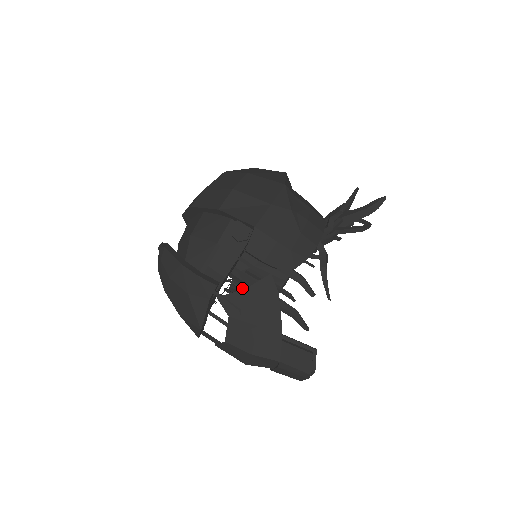
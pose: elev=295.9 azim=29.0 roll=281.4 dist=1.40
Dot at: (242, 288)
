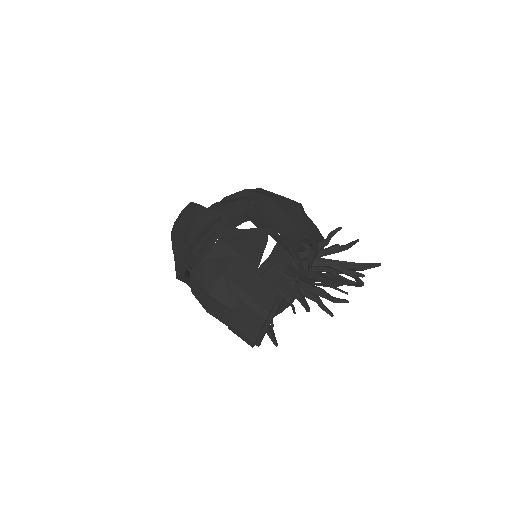
Dot at: occluded
